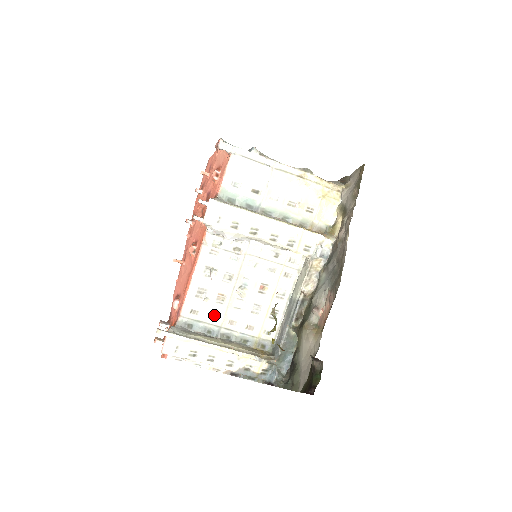
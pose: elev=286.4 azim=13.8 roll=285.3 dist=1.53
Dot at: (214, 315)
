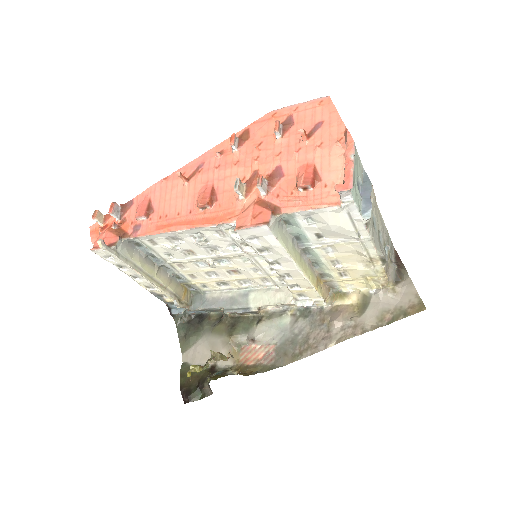
Dot at: (170, 253)
